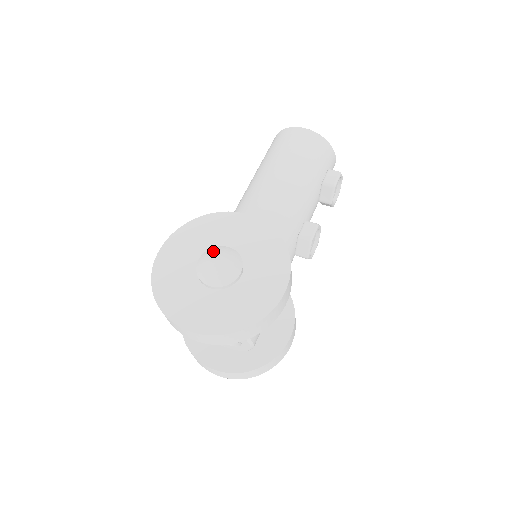
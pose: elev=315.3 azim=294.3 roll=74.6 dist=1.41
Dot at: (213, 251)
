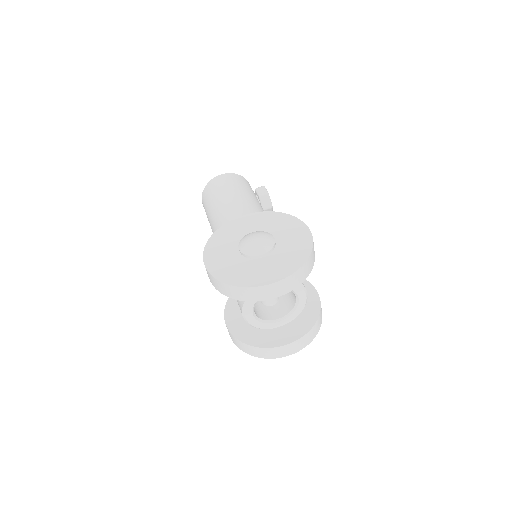
Dot at: (245, 238)
